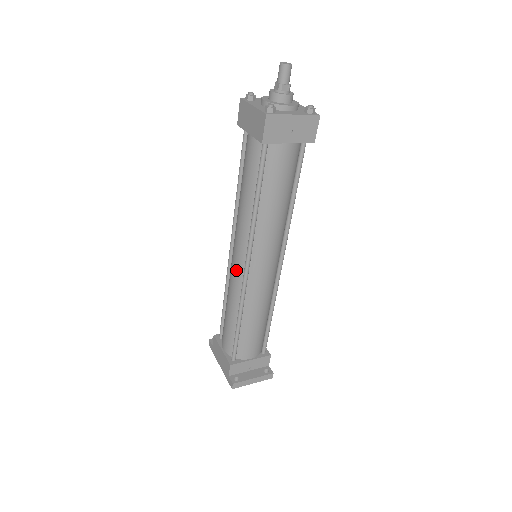
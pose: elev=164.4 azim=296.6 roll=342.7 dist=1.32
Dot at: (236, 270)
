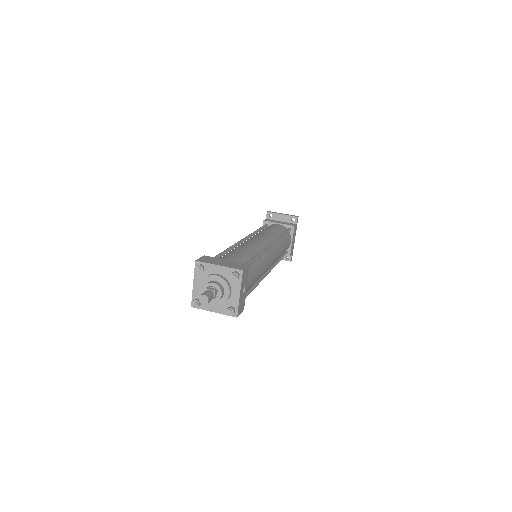
Dot at: occluded
